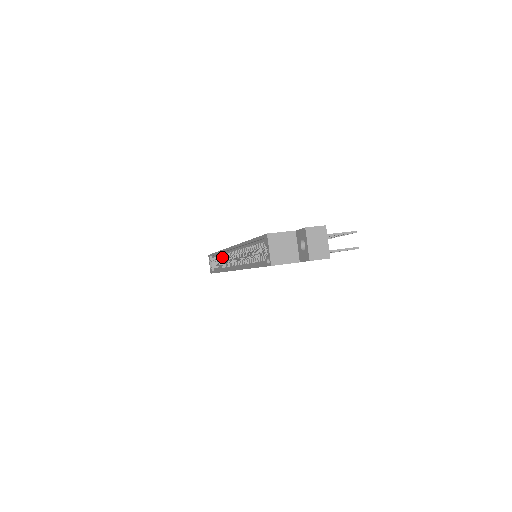
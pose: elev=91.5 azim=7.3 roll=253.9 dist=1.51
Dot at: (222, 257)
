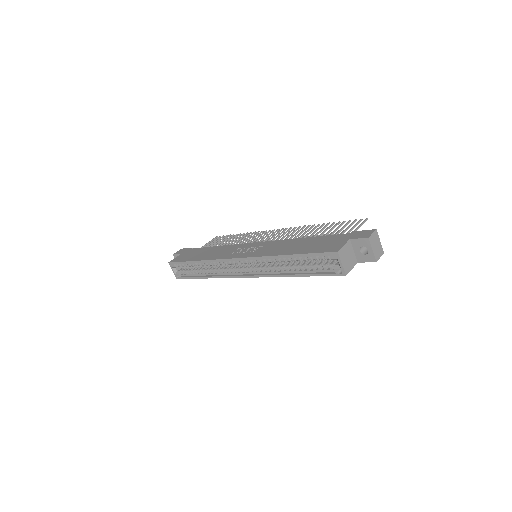
Dot at: (207, 264)
